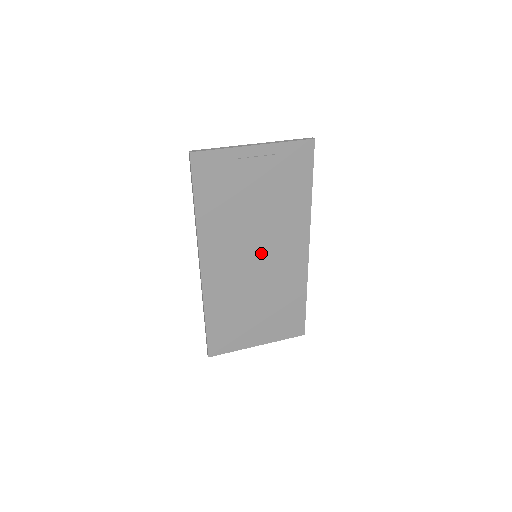
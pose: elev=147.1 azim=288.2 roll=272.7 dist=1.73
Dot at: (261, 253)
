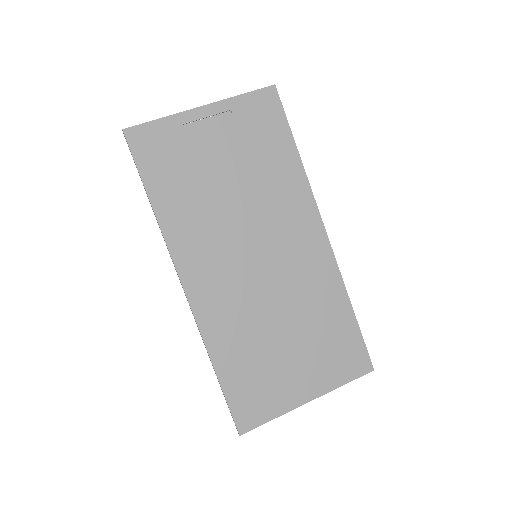
Dot at: (261, 249)
